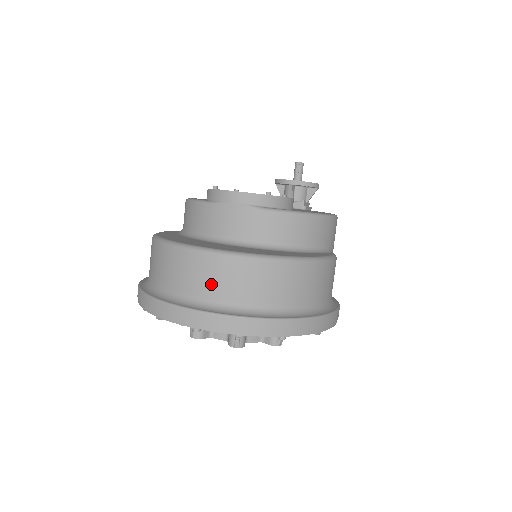
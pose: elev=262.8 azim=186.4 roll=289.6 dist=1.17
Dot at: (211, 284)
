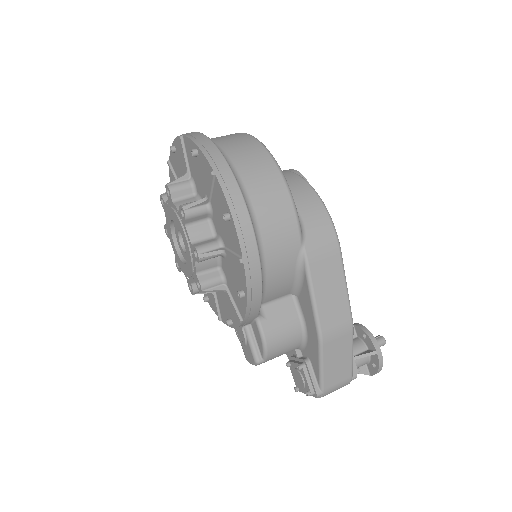
Dot at: occluded
